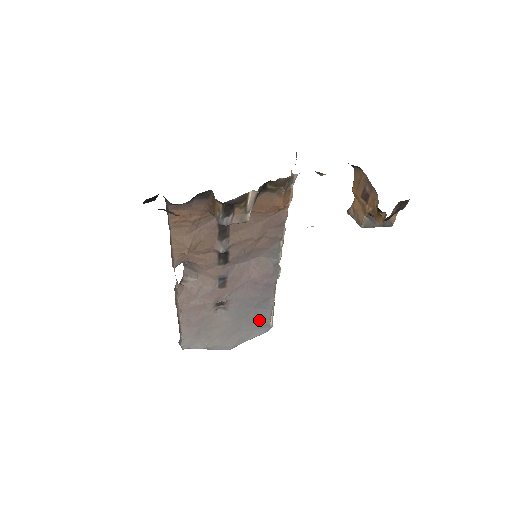
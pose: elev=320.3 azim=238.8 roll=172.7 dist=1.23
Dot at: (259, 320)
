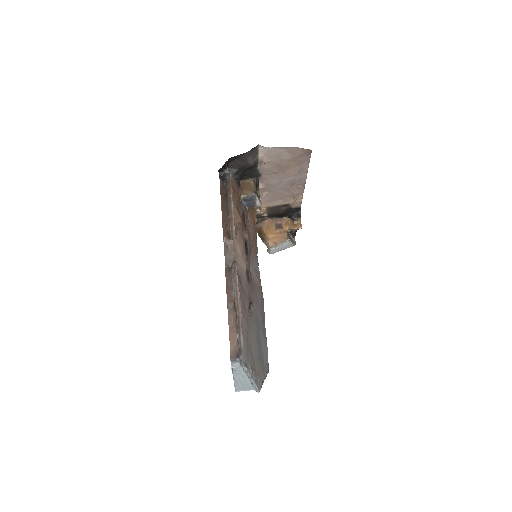
Dot at: (264, 347)
